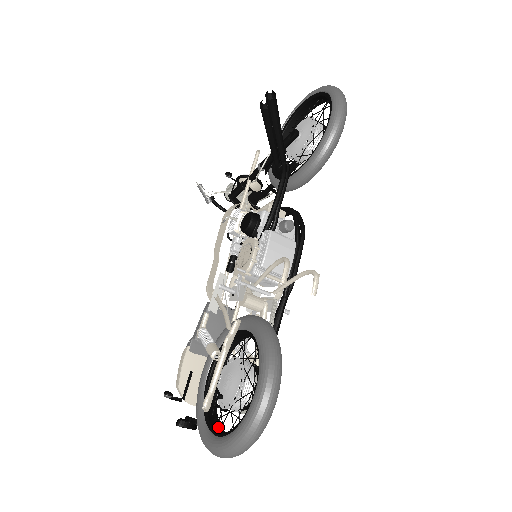
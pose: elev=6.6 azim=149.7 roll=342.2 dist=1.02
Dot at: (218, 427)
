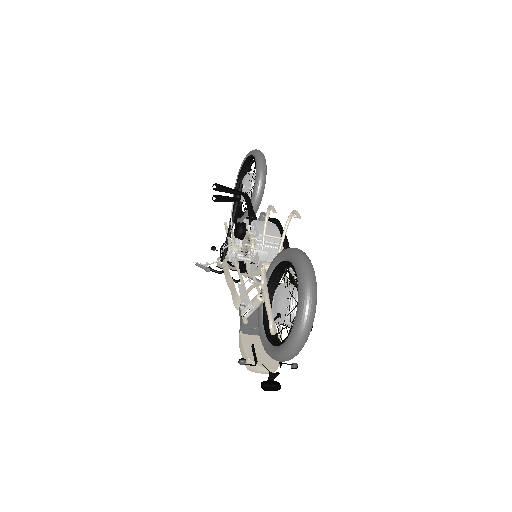
Dot at: occluded
